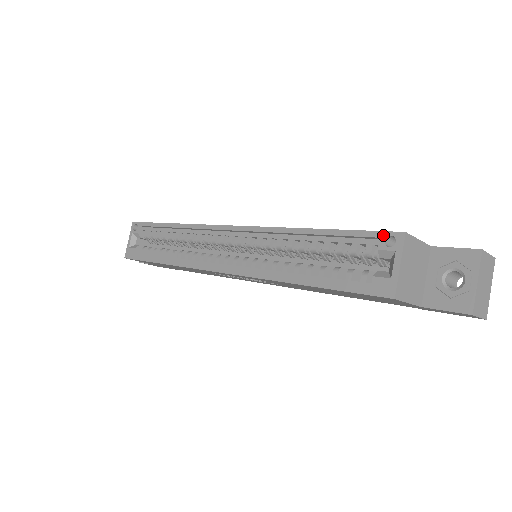
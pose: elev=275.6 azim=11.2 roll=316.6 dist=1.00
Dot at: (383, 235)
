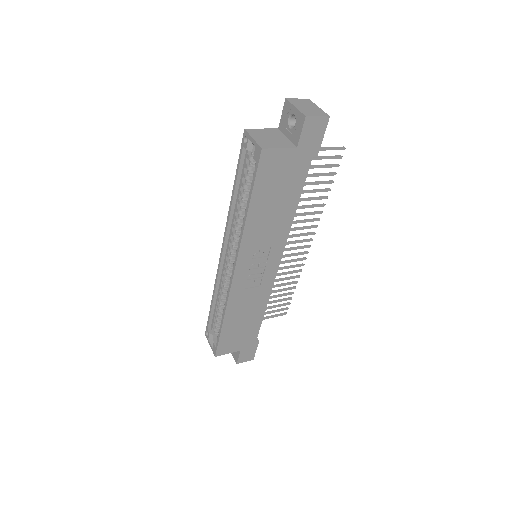
Dot at: (242, 143)
